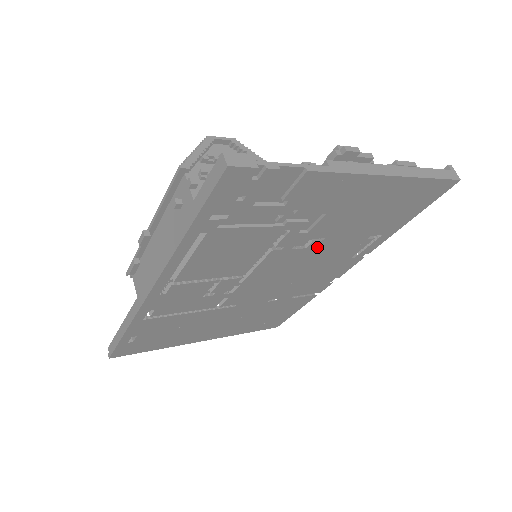
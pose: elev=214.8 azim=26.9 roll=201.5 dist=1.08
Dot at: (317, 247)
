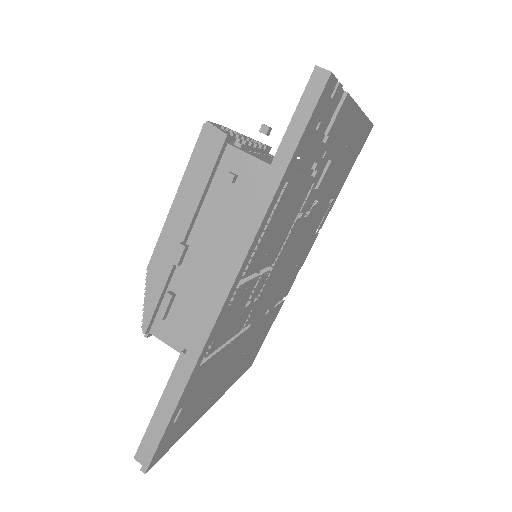
Dot at: (311, 215)
